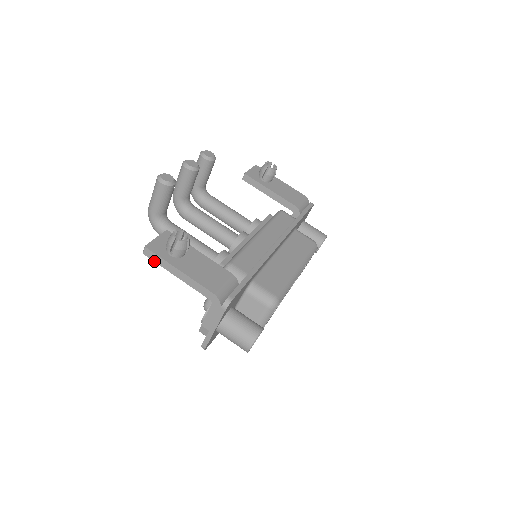
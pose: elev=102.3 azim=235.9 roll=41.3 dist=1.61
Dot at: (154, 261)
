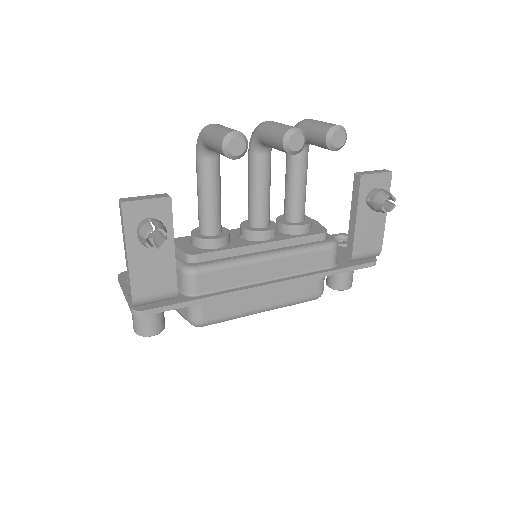
Dot at: (121, 217)
